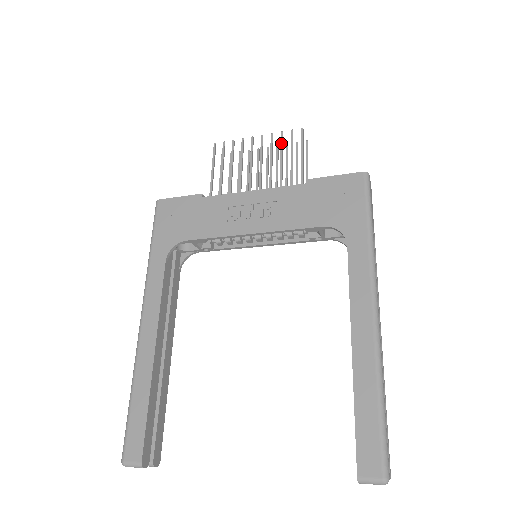
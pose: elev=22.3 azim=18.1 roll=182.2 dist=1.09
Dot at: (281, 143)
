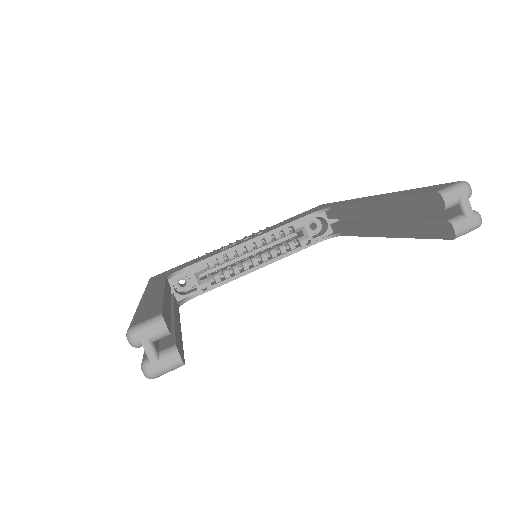
Dot at: (254, 233)
